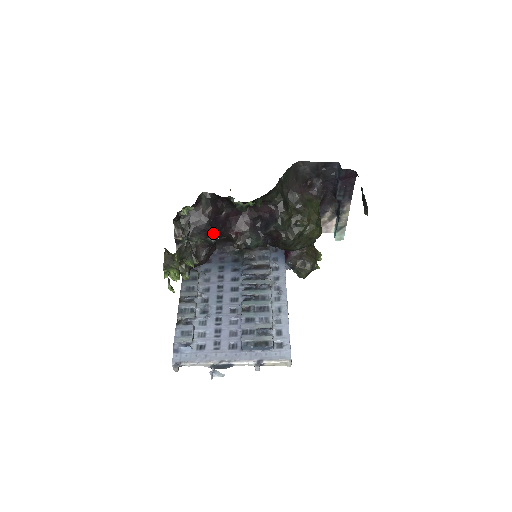
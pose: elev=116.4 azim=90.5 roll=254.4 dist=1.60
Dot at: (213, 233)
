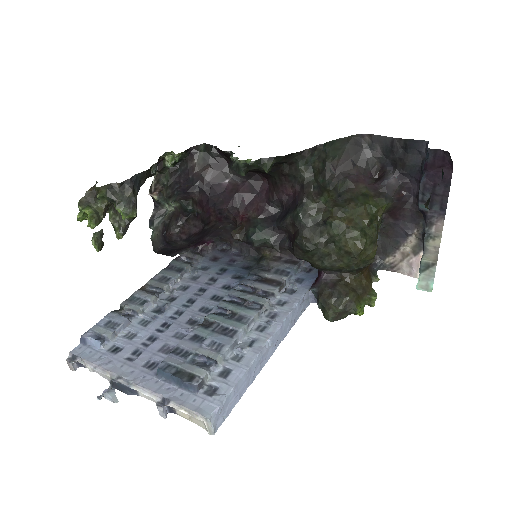
Dot at: (200, 201)
